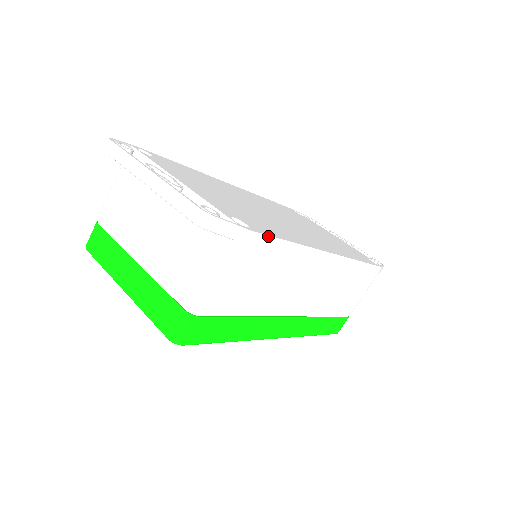
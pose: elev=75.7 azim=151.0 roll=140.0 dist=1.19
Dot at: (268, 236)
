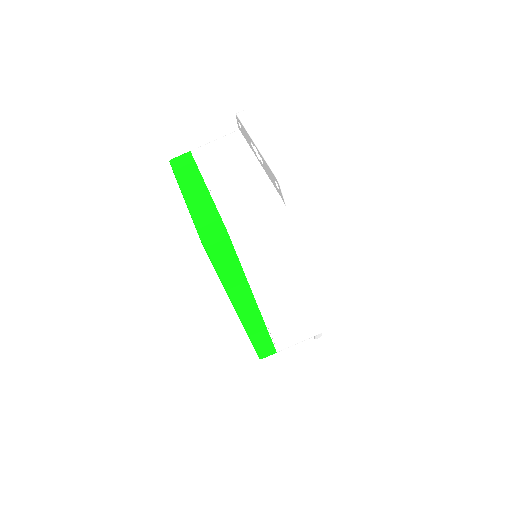
Dot at: occluded
